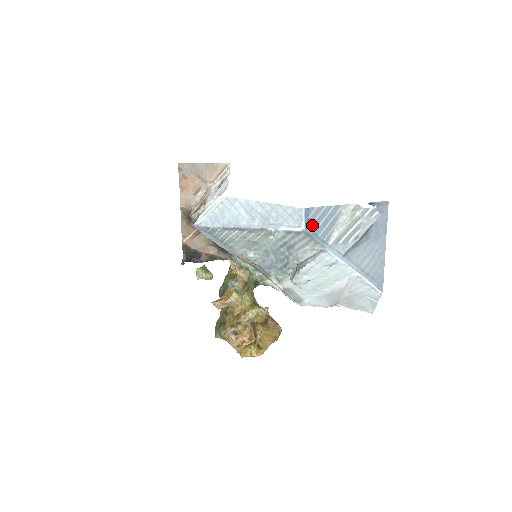
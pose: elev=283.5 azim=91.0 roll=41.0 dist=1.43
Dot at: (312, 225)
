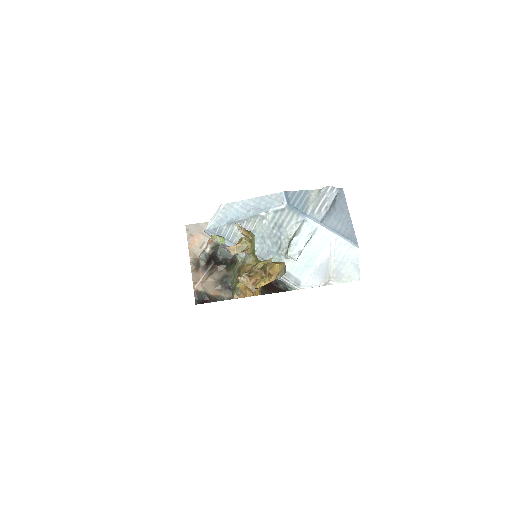
Dot at: (292, 202)
